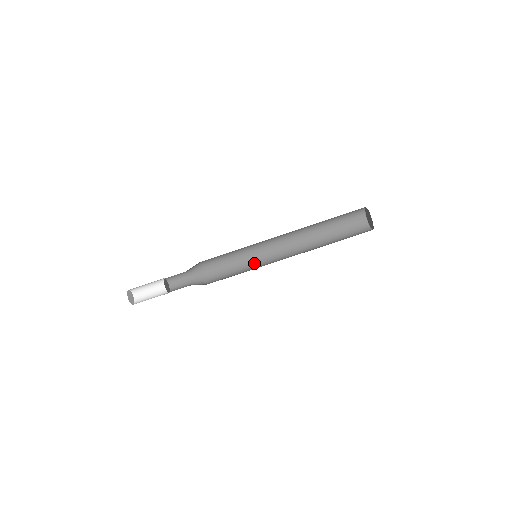
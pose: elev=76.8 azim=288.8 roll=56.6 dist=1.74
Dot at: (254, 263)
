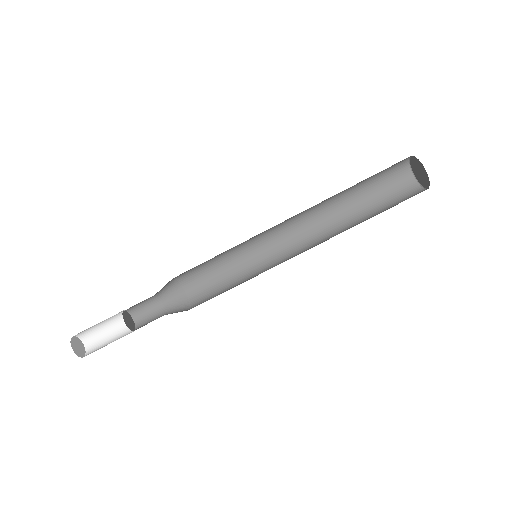
Dot at: (257, 273)
